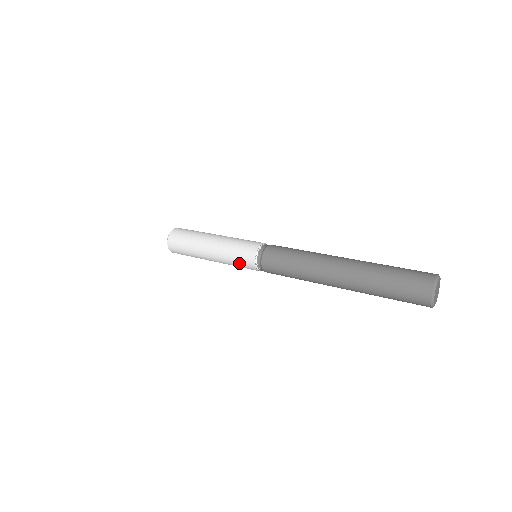
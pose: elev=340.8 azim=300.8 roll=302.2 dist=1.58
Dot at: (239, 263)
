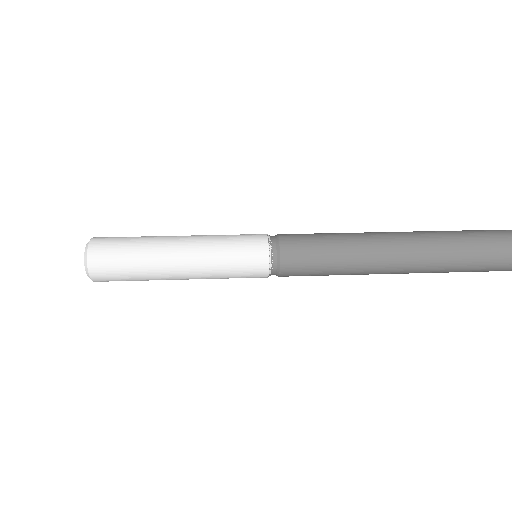
Dot at: occluded
